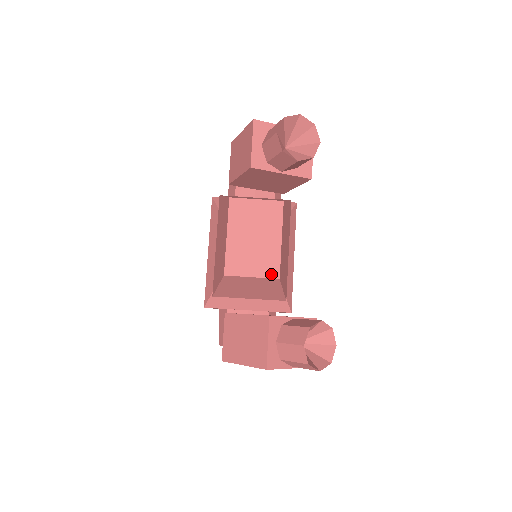
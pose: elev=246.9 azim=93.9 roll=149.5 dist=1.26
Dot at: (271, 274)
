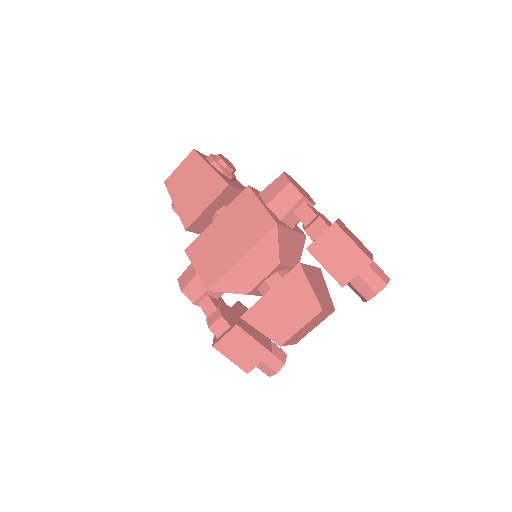
Dot at: (296, 343)
